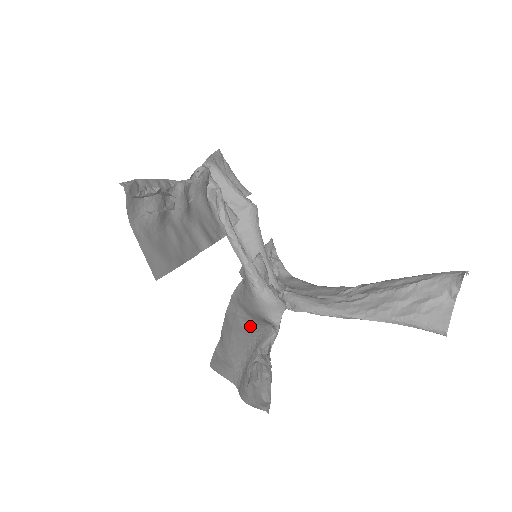
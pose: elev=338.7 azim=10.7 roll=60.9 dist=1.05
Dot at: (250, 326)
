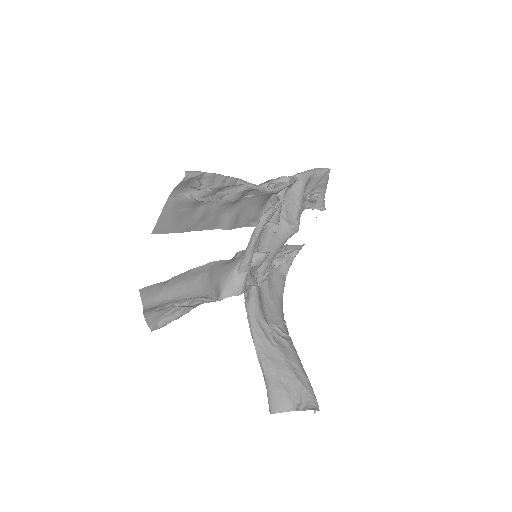
Dot at: (199, 286)
